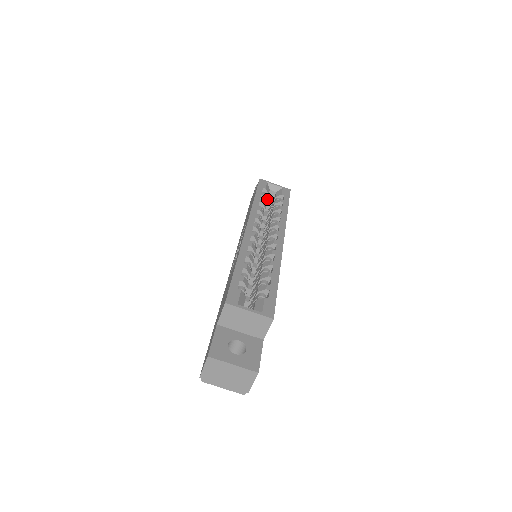
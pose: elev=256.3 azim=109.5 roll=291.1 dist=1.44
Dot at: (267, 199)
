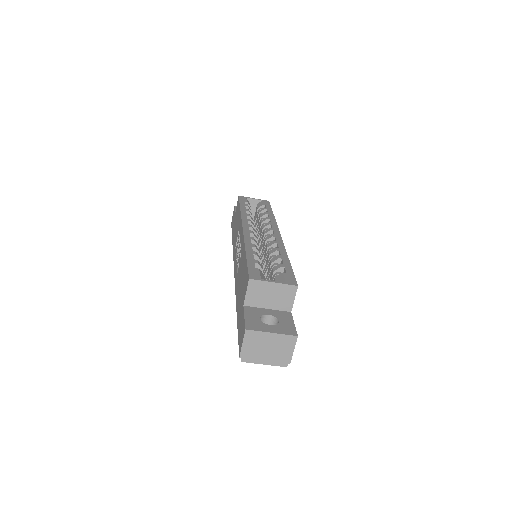
Dot at: occluded
